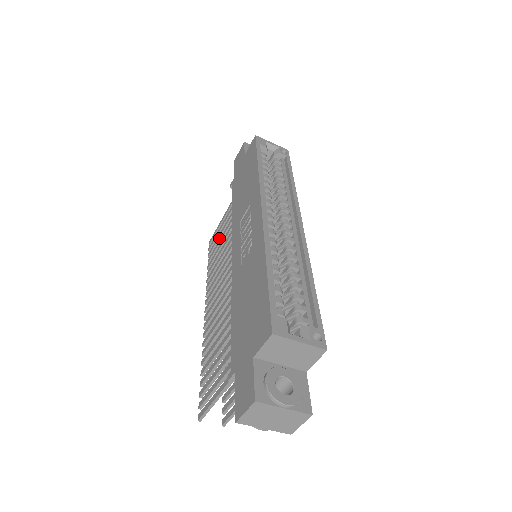
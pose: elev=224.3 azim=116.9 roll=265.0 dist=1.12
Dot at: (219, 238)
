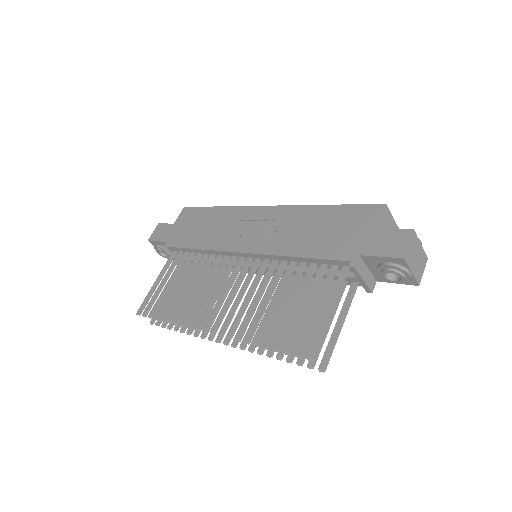
Dot at: (165, 292)
